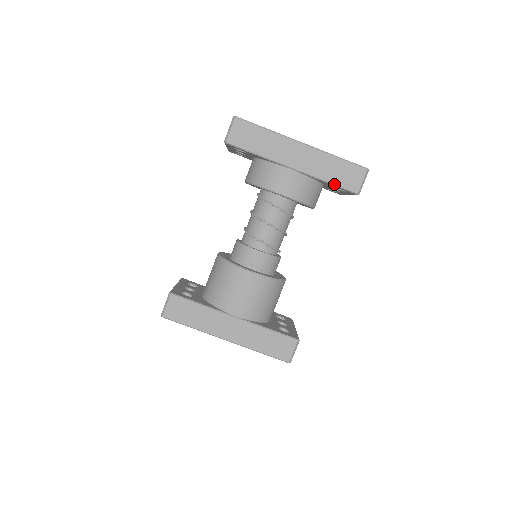
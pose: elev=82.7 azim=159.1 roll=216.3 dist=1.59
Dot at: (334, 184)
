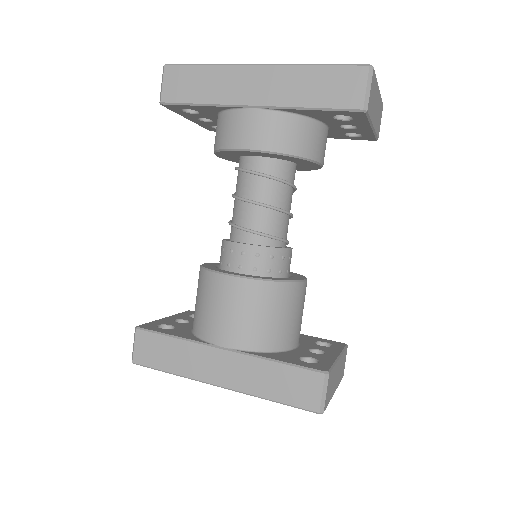
Dot at: (321, 107)
